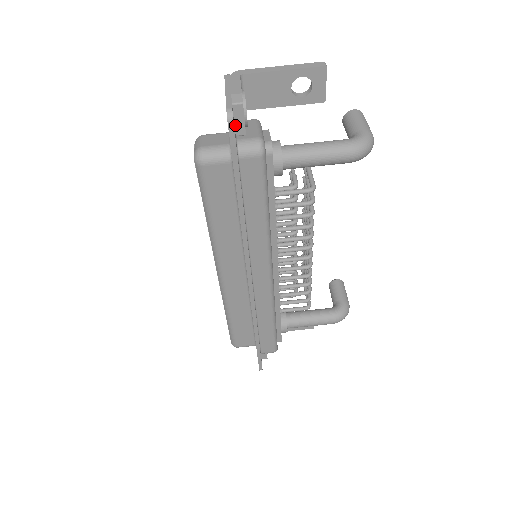
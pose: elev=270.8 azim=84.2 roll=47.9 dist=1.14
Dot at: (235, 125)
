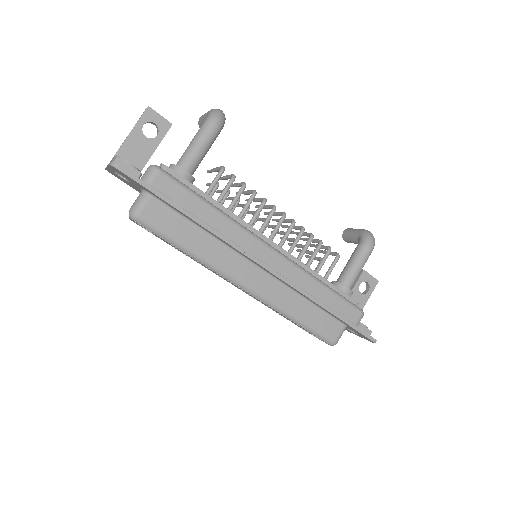
Dot at: occluded
